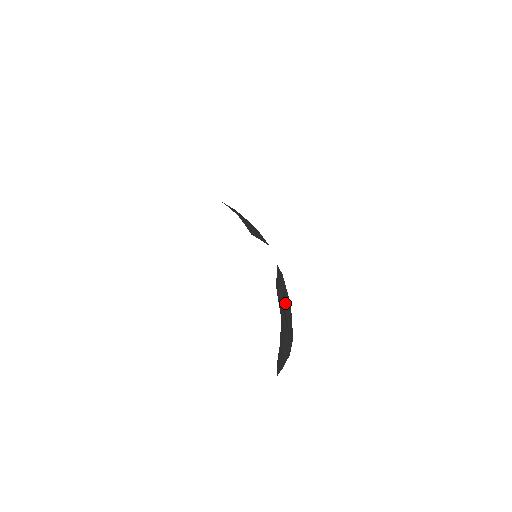
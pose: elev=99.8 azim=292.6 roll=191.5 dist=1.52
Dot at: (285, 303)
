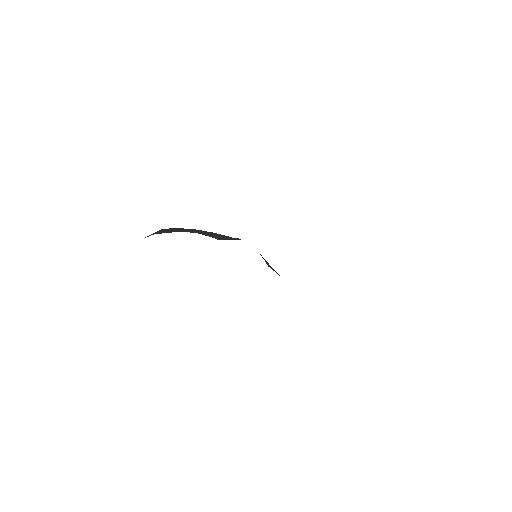
Dot at: (273, 269)
